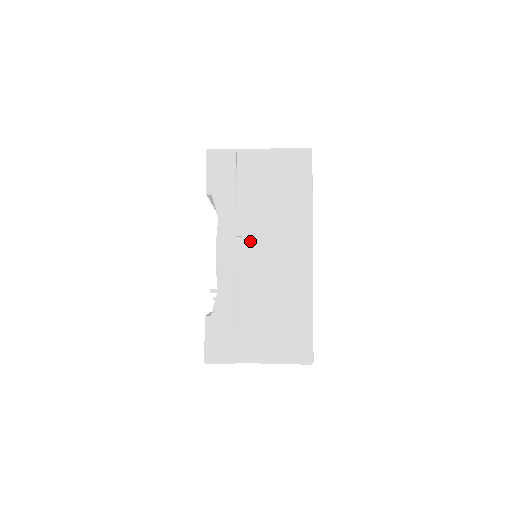
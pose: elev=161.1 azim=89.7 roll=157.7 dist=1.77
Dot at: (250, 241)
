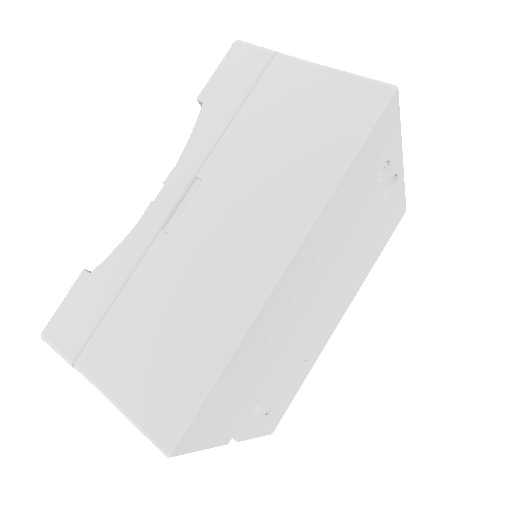
Dot at: (209, 193)
